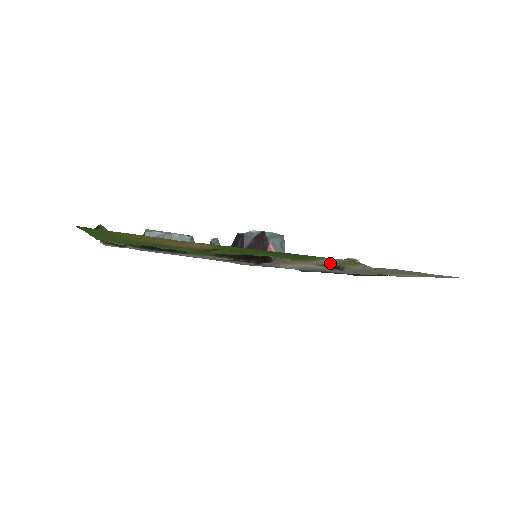
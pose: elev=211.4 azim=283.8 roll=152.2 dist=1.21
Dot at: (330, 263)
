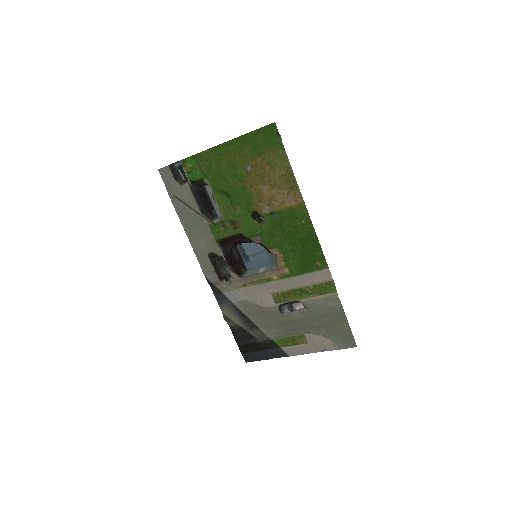
Dot at: (295, 293)
